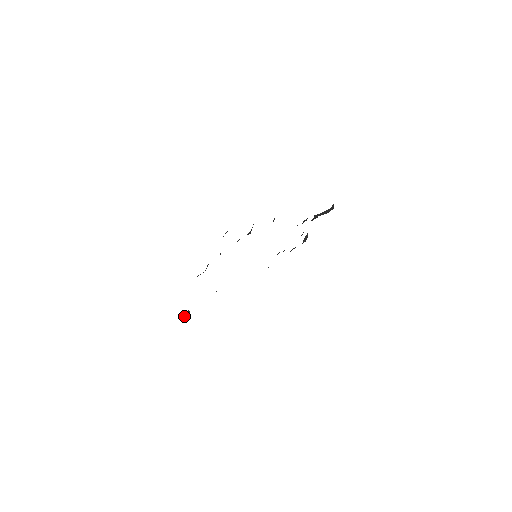
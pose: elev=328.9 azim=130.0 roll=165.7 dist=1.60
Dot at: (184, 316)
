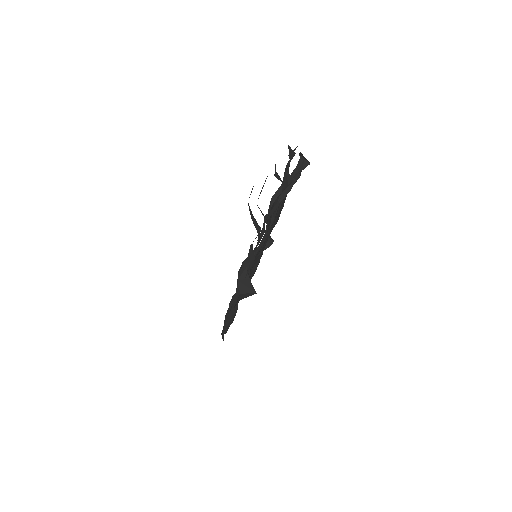
Dot at: (243, 298)
